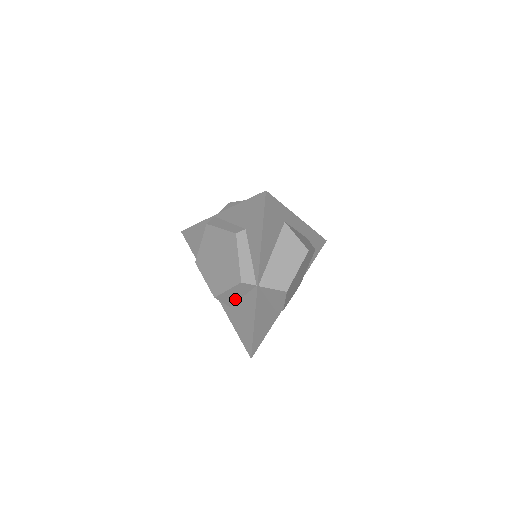
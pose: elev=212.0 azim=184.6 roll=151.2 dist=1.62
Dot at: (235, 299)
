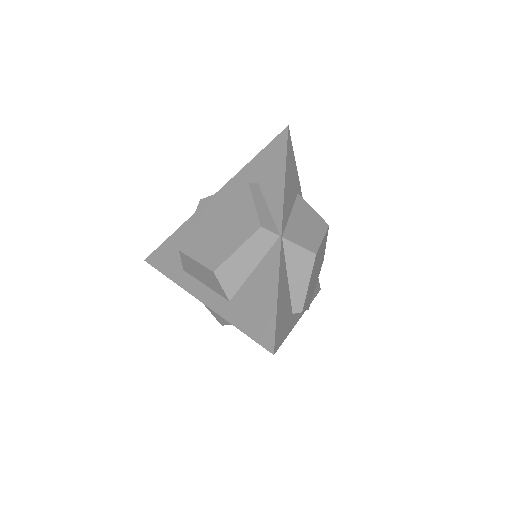
Dot at: (242, 277)
